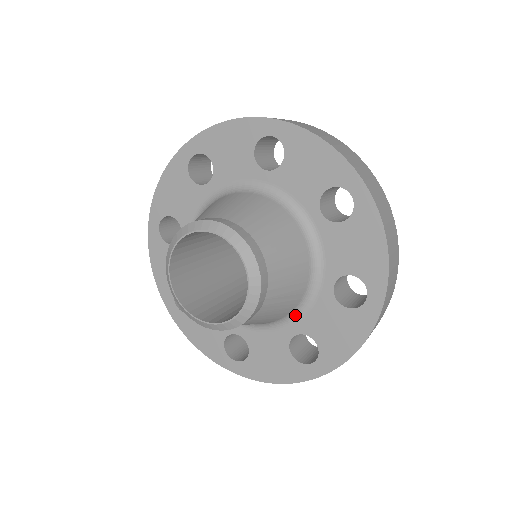
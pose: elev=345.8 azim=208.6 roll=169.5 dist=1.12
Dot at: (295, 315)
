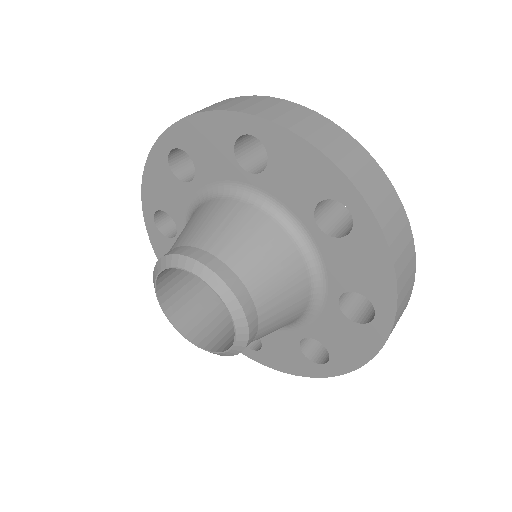
Dot at: (301, 321)
